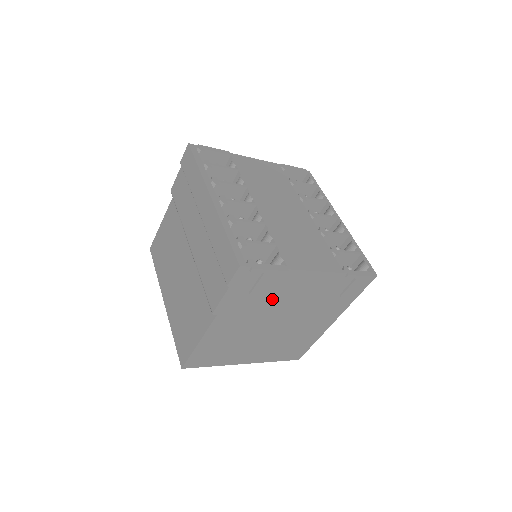
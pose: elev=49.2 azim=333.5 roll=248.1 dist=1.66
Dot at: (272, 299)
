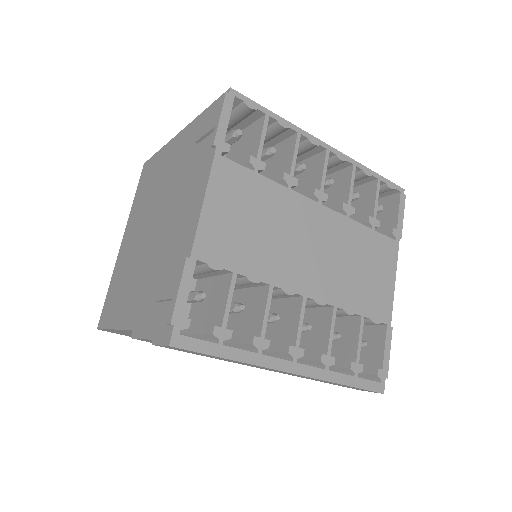
Dot at: occluded
